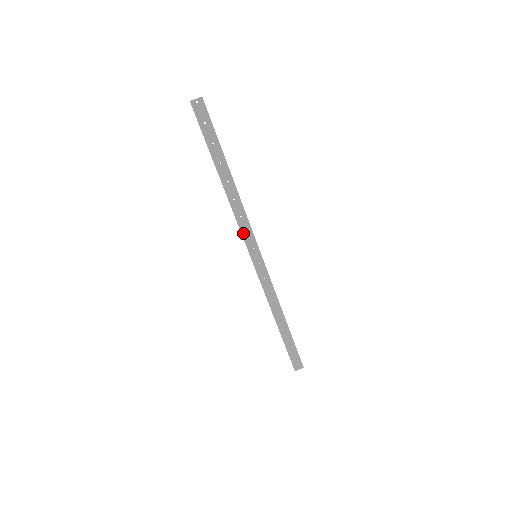
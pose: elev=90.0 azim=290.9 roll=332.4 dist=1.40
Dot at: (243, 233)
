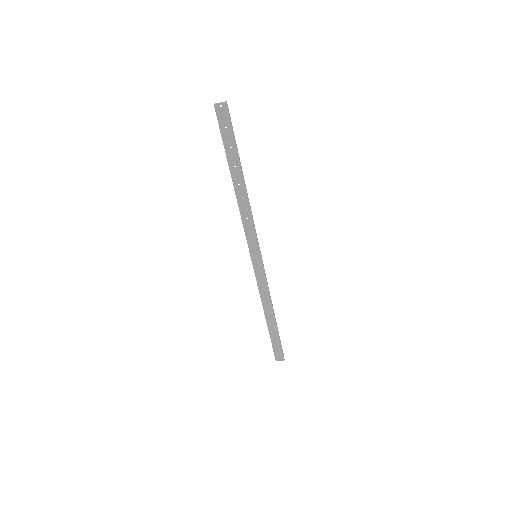
Dot at: (247, 234)
